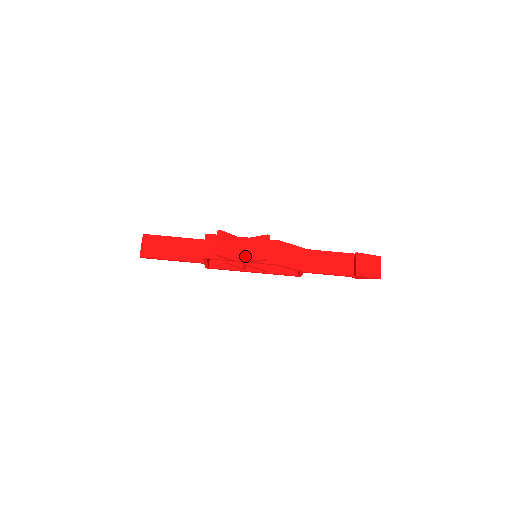
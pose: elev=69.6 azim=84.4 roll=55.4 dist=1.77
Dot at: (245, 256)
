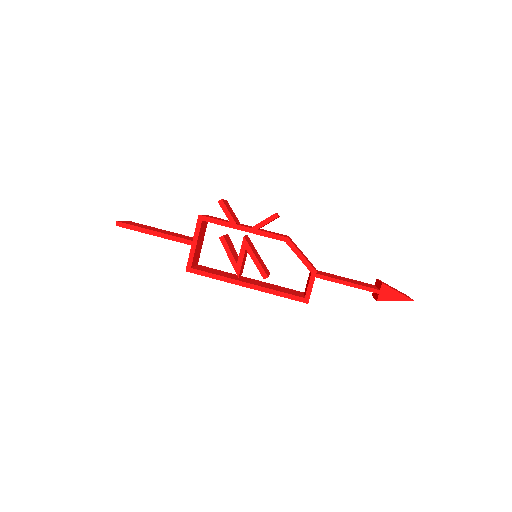
Dot at: occluded
